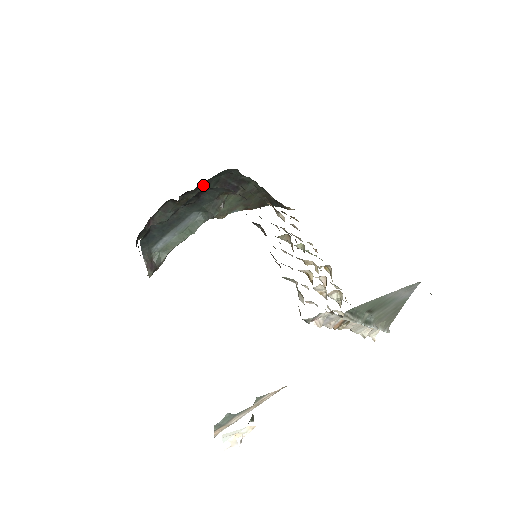
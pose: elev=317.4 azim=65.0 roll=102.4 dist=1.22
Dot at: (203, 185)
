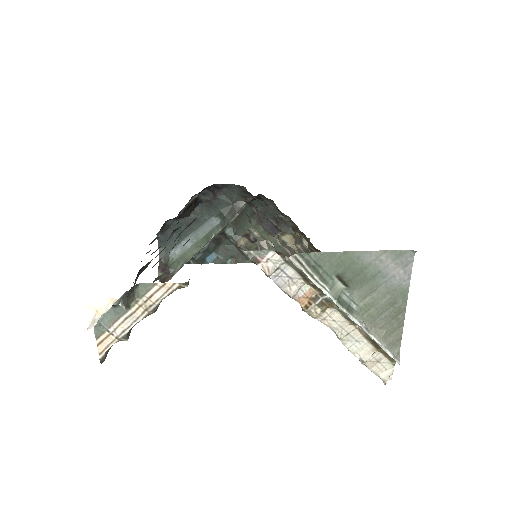
Dot at: occluded
